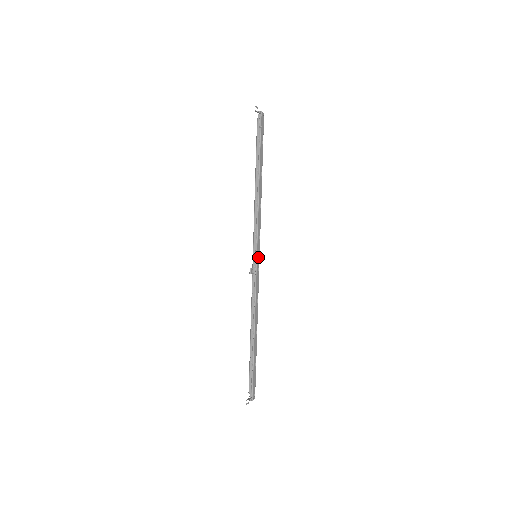
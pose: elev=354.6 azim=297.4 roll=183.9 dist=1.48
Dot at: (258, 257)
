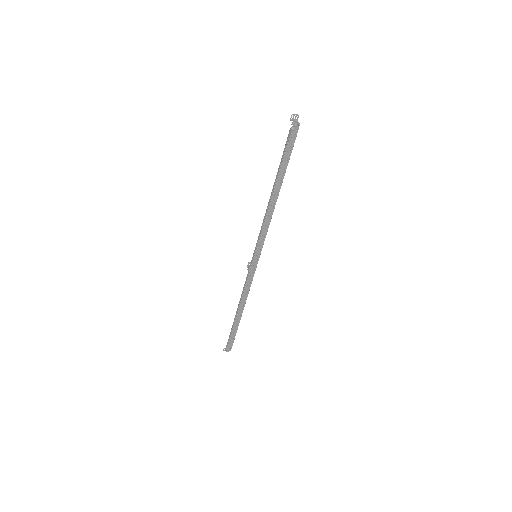
Dot at: (257, 258)
